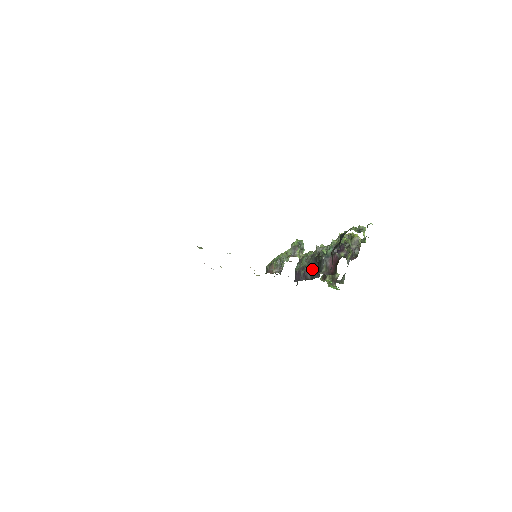
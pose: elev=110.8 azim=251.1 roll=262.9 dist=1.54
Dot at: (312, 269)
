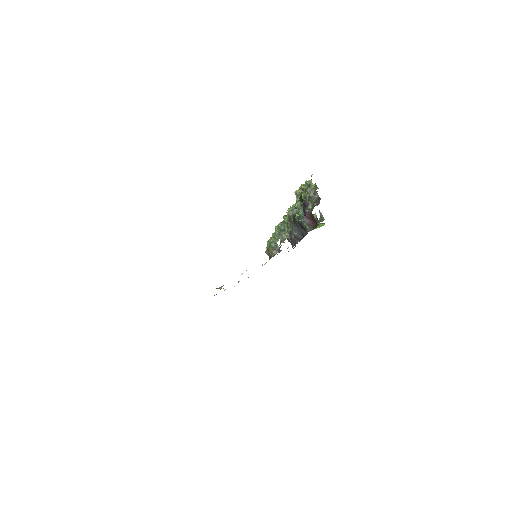
Dot at: (298, 230)
